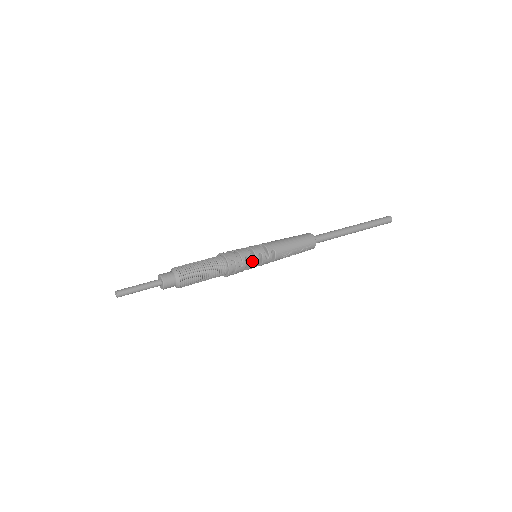
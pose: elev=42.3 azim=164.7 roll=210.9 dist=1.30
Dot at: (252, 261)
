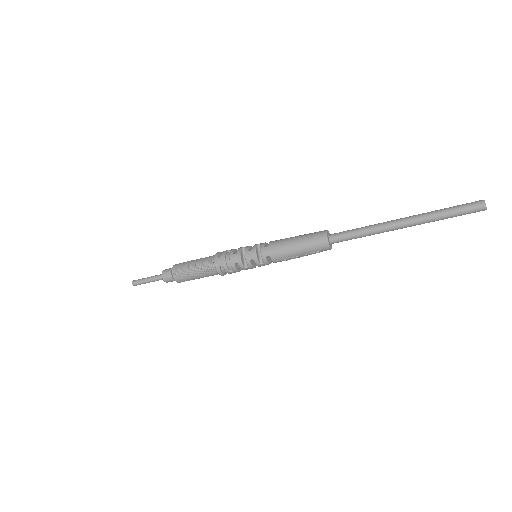
Dot at: (243, 267)
